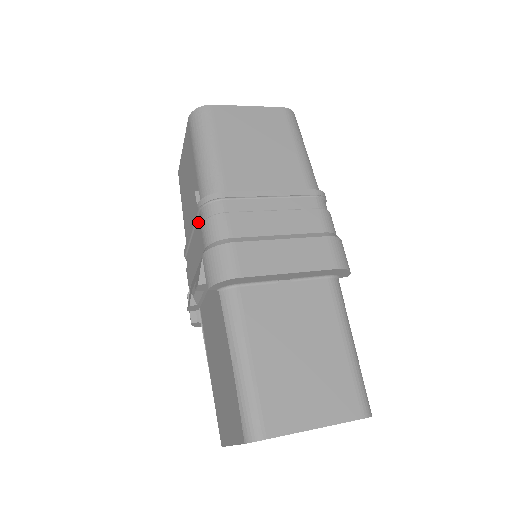
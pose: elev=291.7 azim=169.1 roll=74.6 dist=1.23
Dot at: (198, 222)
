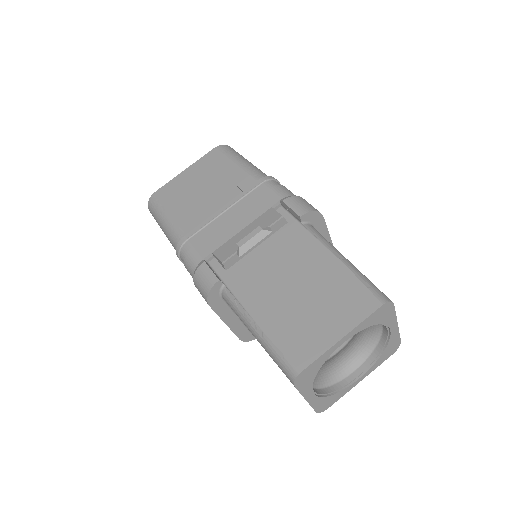
Dot at: (253, 193)
